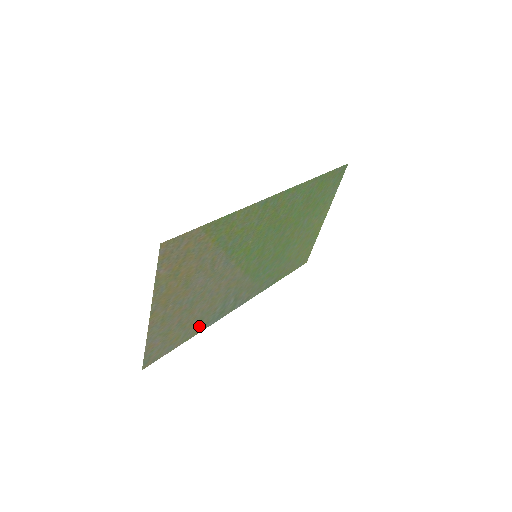
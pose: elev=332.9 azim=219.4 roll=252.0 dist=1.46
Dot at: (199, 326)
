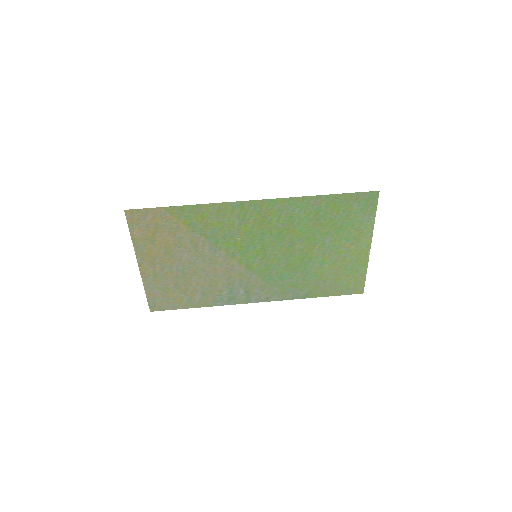
Dot at: (205, 300)
